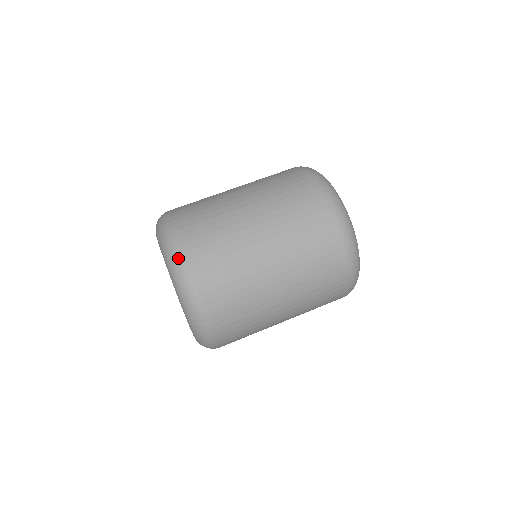
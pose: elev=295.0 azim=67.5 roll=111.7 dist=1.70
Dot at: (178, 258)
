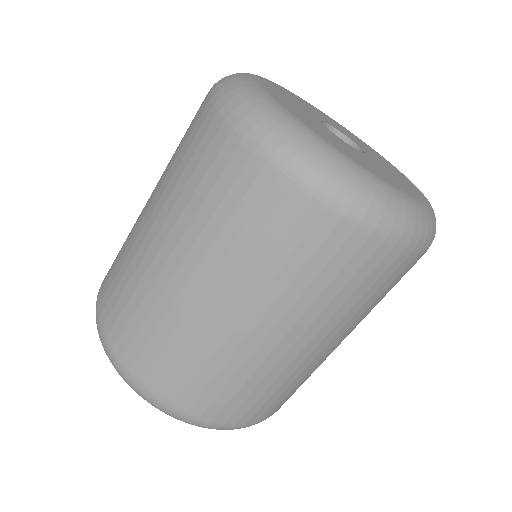
Dot at: (198, 425)
